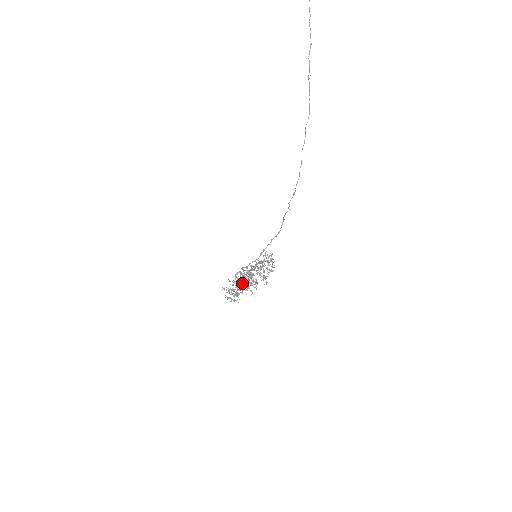
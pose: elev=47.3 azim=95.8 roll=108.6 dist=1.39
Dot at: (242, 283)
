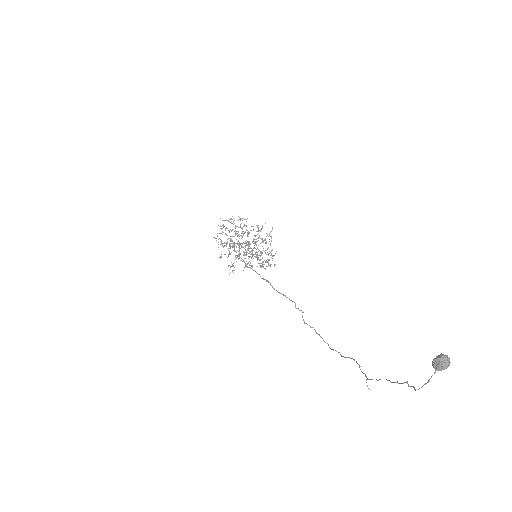
Dot at: (238, 256)
